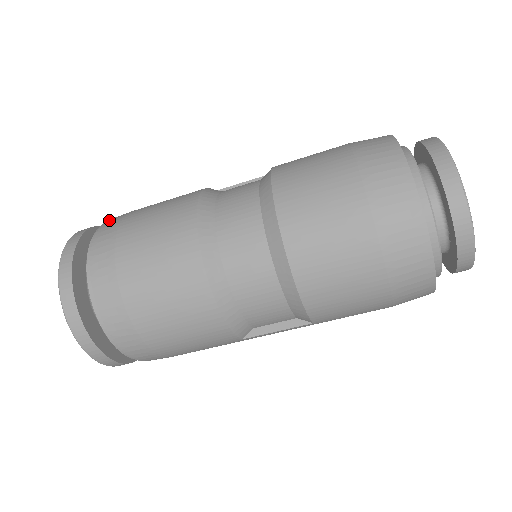
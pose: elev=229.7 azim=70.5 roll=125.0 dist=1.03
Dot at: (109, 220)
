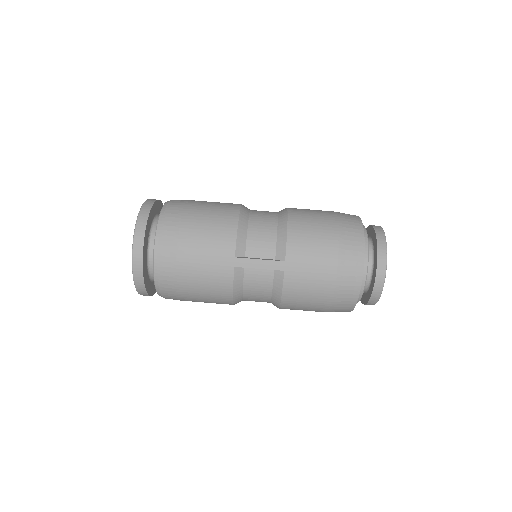
Dot at: occluded
